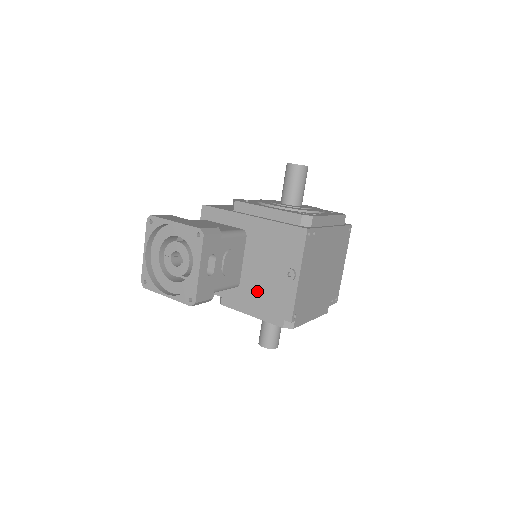
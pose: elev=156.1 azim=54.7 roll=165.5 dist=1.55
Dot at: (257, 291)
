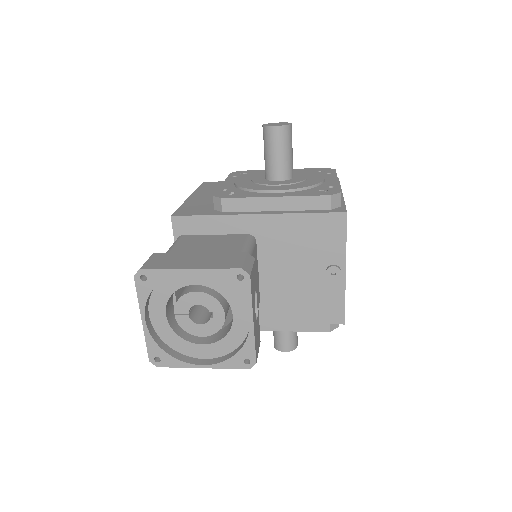
Dot at: (288, 303)
